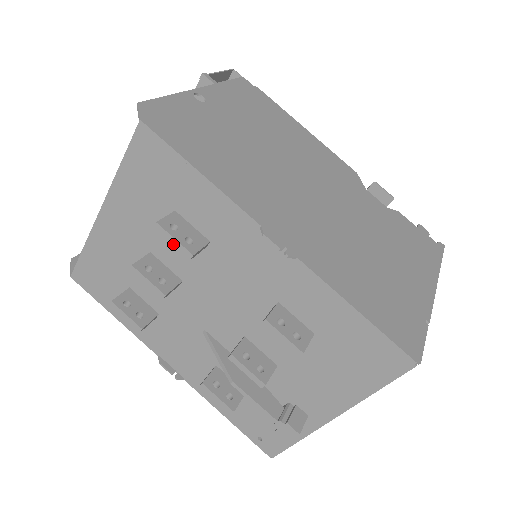
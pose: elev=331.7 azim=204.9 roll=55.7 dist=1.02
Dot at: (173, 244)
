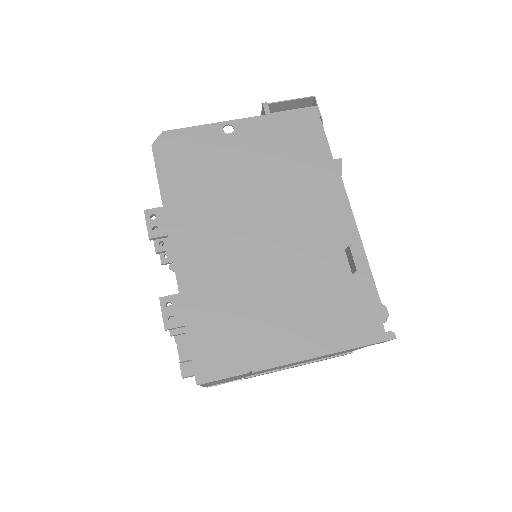
Dot at: (147, 227)
